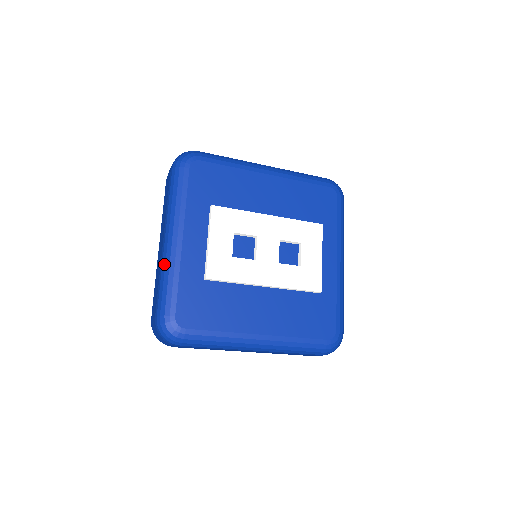
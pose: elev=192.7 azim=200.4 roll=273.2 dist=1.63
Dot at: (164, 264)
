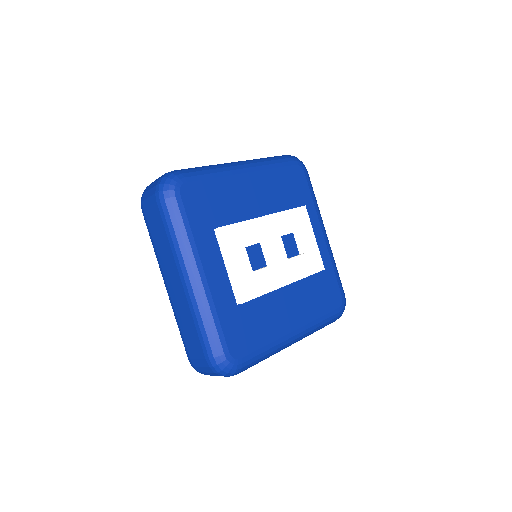
Dot at: (196, 306)
